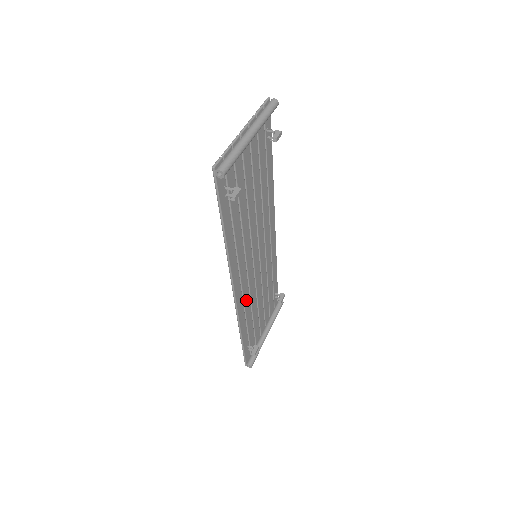
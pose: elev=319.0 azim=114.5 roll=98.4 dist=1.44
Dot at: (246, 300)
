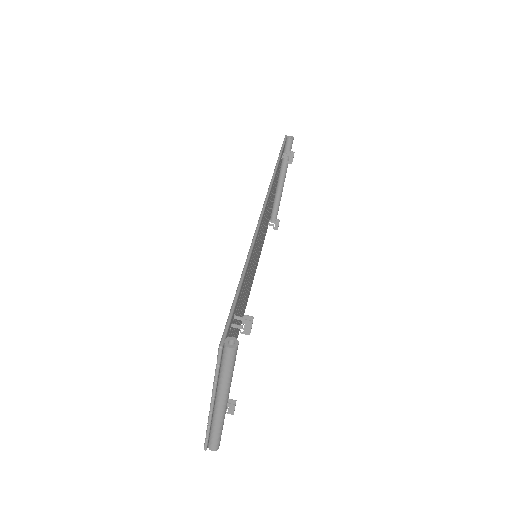
Dot at: occluded
